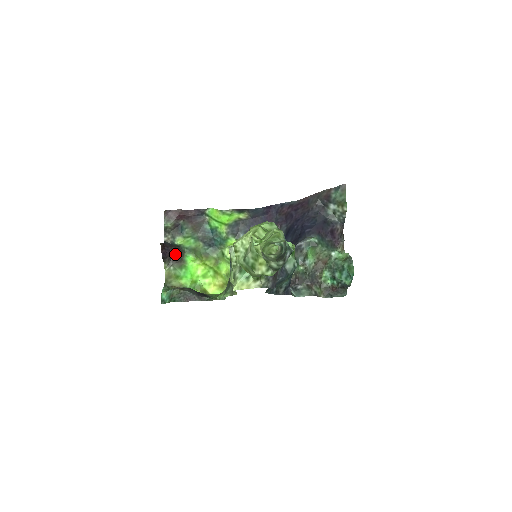
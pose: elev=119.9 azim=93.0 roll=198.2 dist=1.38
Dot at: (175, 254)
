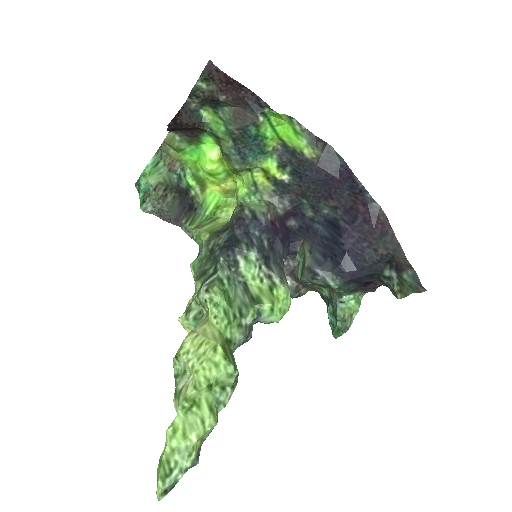
Dot at: (190, 128)
